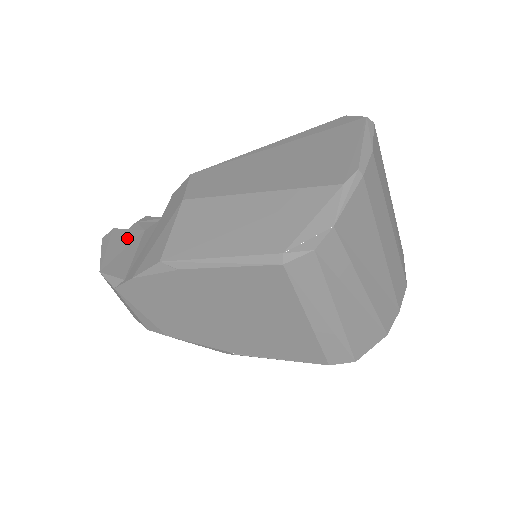
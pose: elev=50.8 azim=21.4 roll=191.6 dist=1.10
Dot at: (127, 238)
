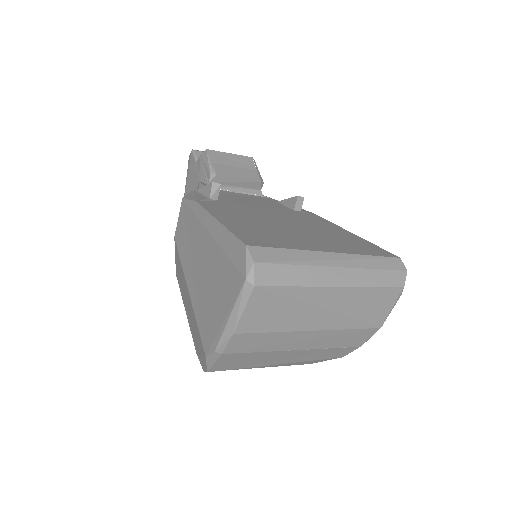
Dot at: (193, 180)
